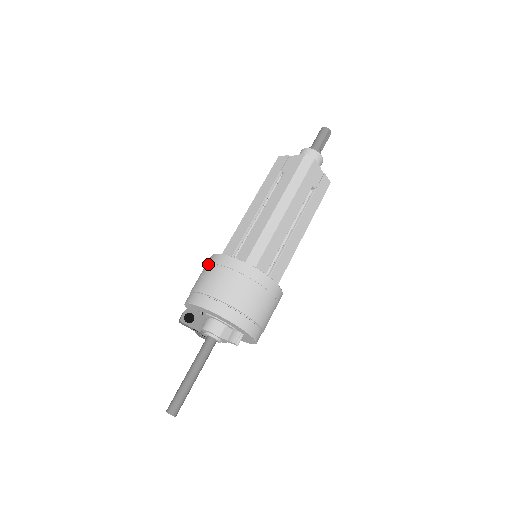
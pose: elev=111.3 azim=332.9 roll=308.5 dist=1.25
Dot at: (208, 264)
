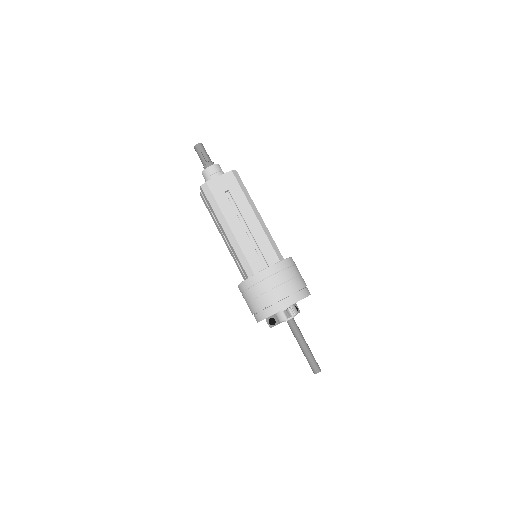
Dot at: occluded
